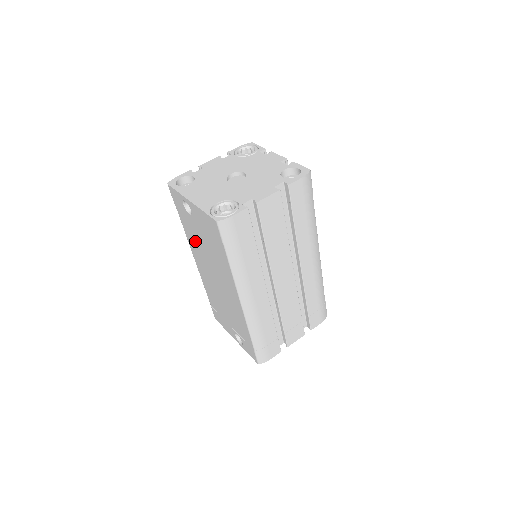
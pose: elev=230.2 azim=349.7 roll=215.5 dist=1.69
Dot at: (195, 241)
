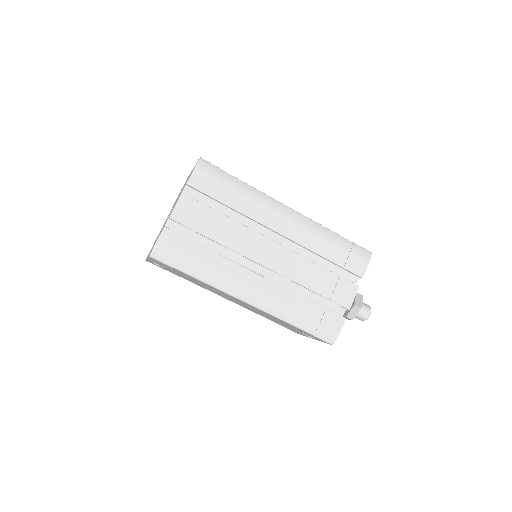
Dot at: occluded
